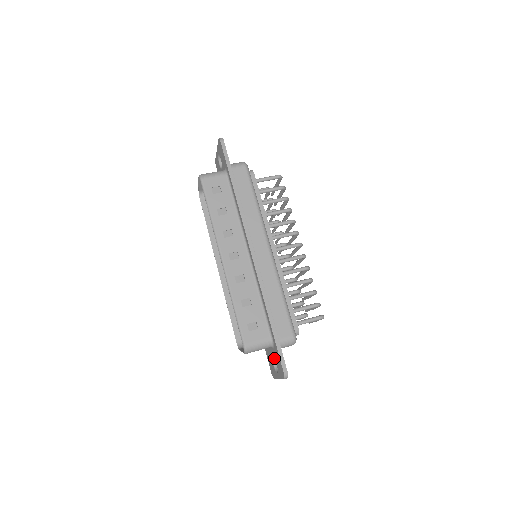
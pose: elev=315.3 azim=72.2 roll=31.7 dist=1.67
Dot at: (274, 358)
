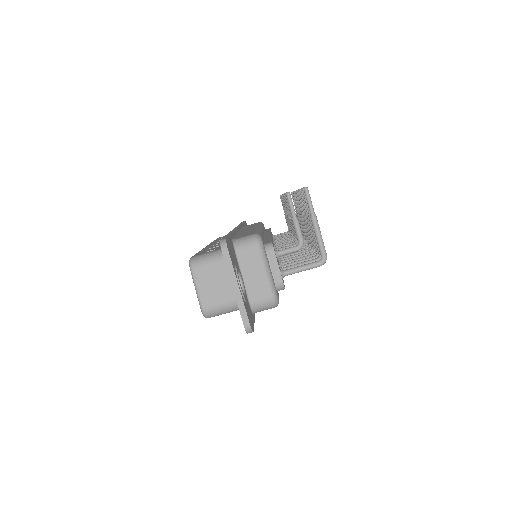
Dot at: occluded
